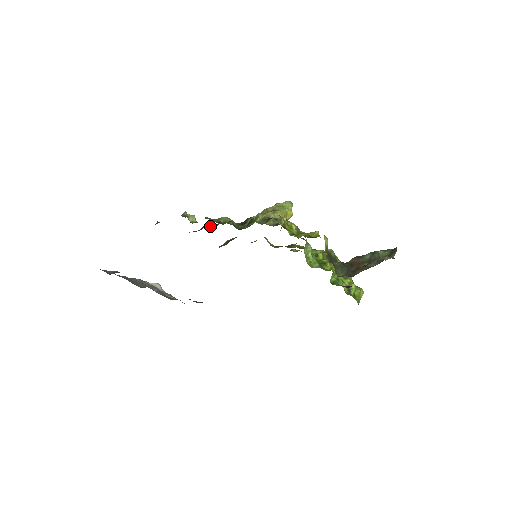
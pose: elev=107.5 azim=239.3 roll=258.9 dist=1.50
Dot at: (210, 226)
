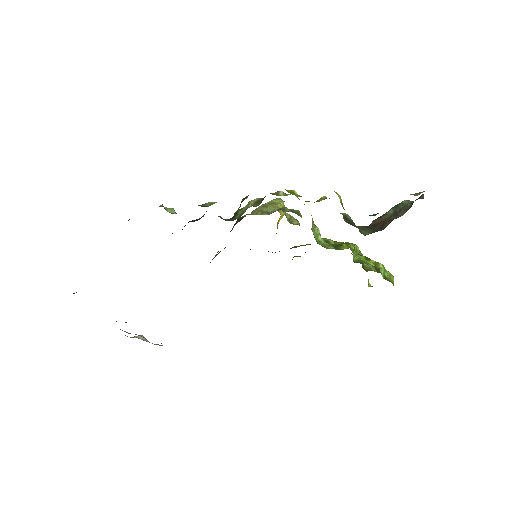
Dot at: (194, 220)
